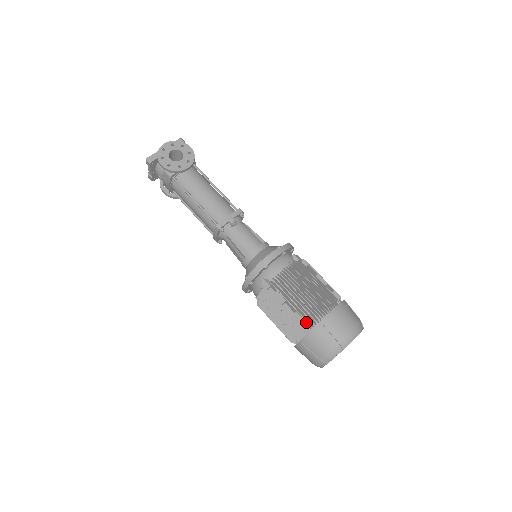
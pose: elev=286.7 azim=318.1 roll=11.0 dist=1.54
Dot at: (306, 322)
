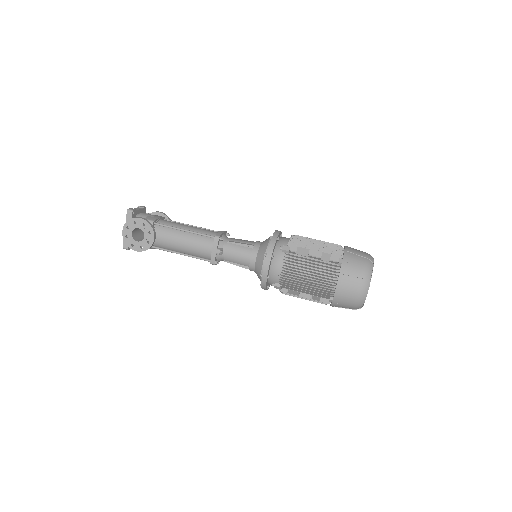
Dot at: (325, 298)
